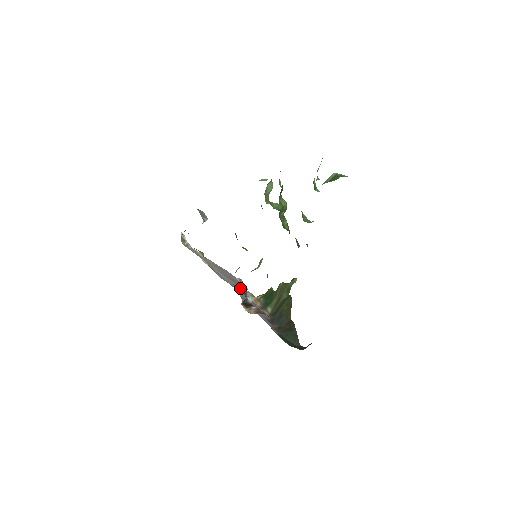
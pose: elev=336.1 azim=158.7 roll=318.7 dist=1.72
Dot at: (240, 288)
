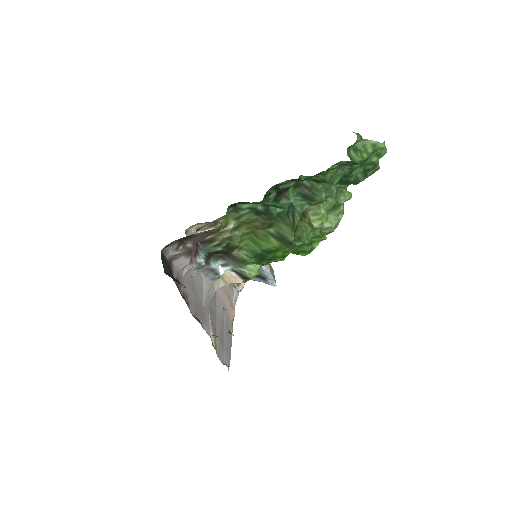
Dot at: (215, 328)
